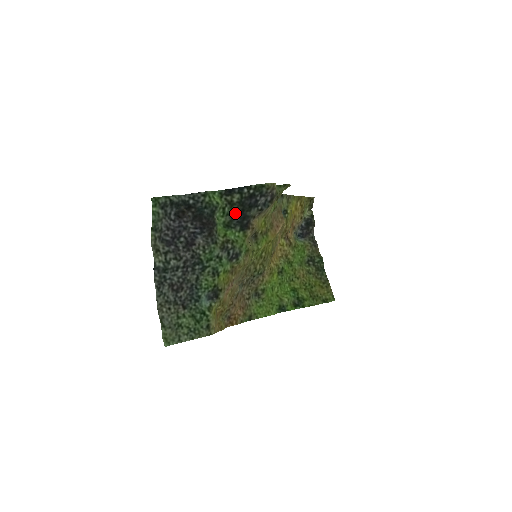
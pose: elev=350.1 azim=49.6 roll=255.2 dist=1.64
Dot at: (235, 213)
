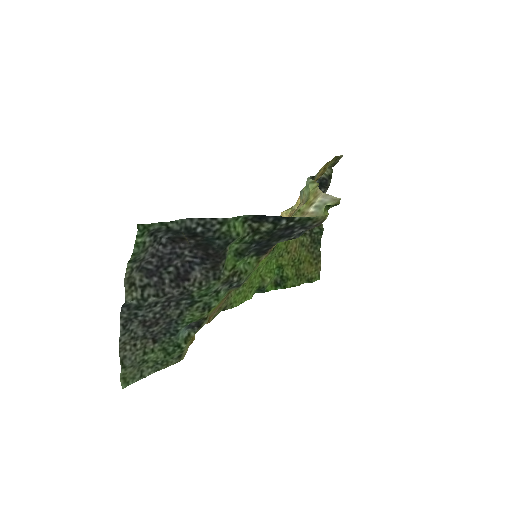
Dot at: (256, 241)
